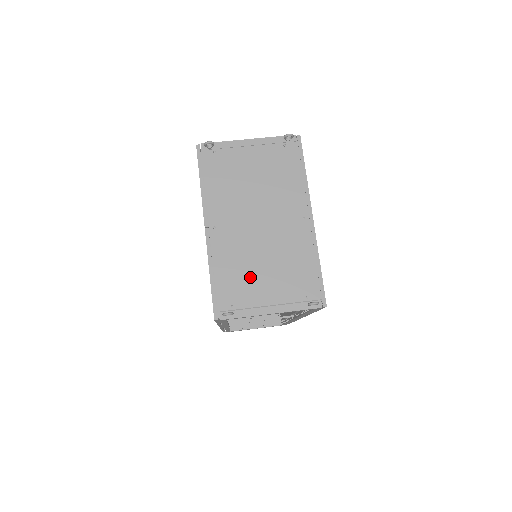
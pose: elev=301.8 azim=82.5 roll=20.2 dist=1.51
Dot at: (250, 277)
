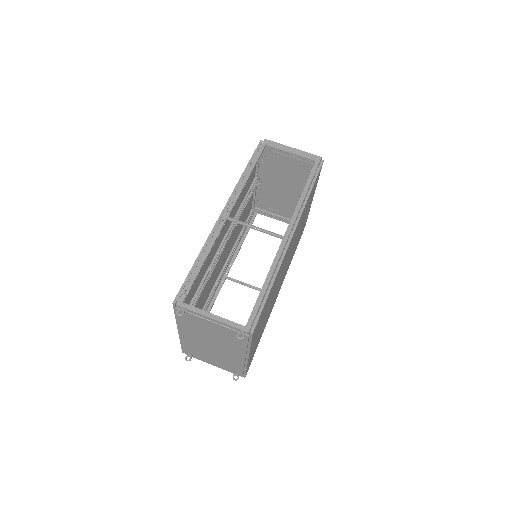
Dot at: (203, 354)
